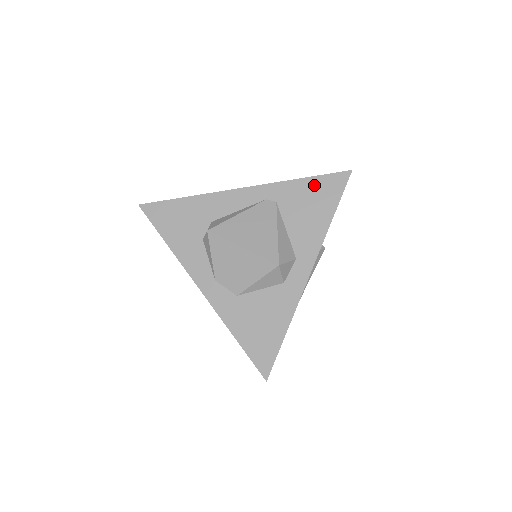
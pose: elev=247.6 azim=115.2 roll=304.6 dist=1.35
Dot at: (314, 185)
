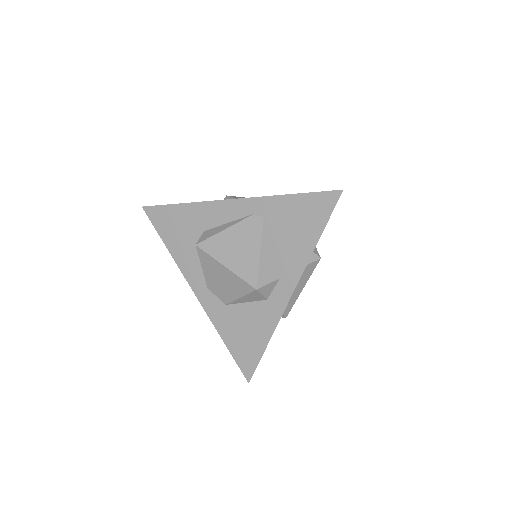
Dot at: (302, 203)
